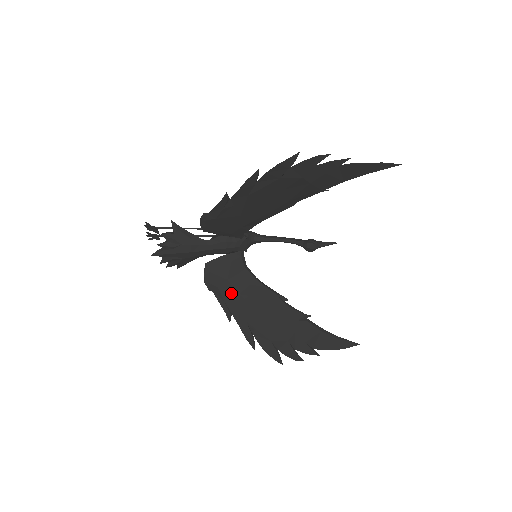
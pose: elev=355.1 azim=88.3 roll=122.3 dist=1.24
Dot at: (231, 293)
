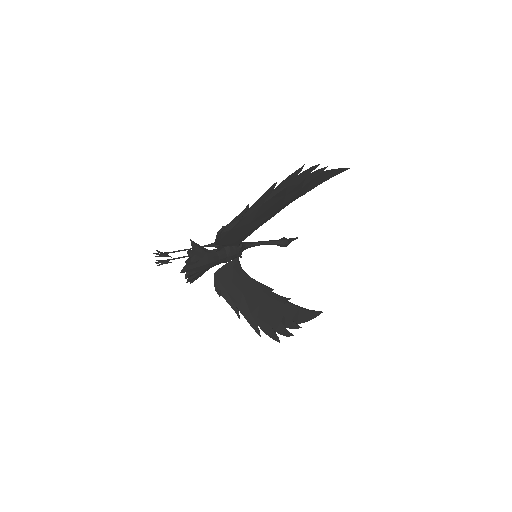
Dot at: (237, 293)
